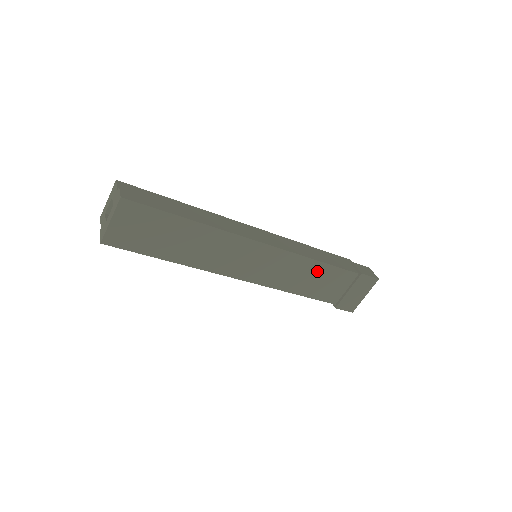
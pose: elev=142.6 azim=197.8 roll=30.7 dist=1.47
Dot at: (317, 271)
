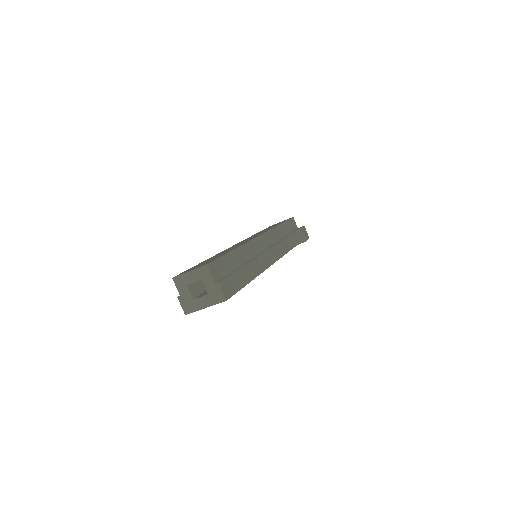
Dot at: occluded
